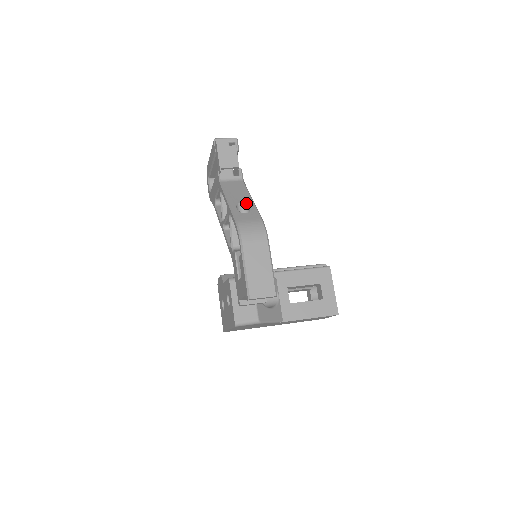
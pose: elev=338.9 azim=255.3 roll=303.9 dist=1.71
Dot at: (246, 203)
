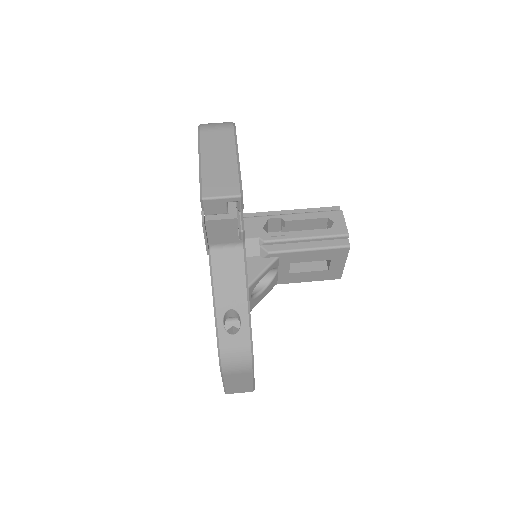
Dot at: (238, 312)
